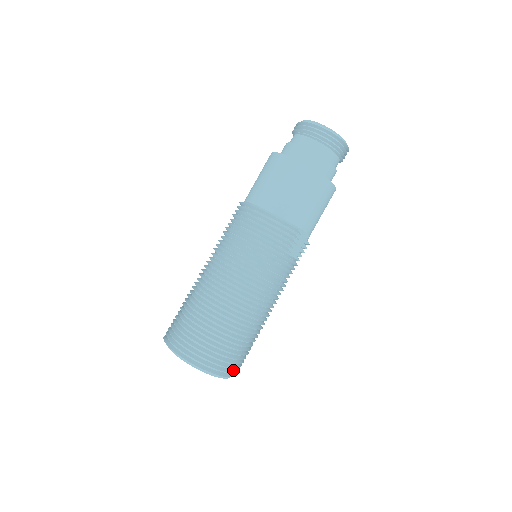
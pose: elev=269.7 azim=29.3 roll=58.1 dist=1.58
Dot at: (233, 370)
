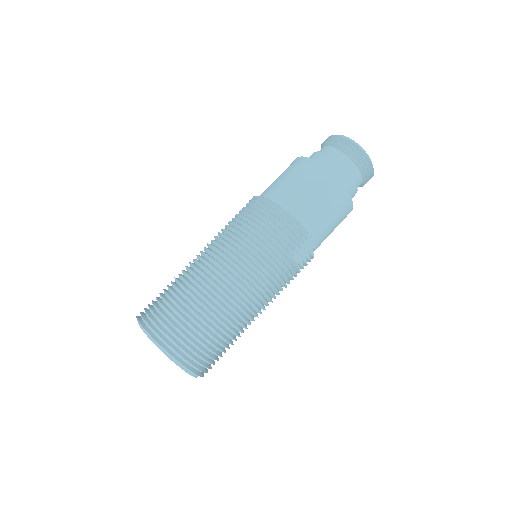
Dot at: (201, 368)
